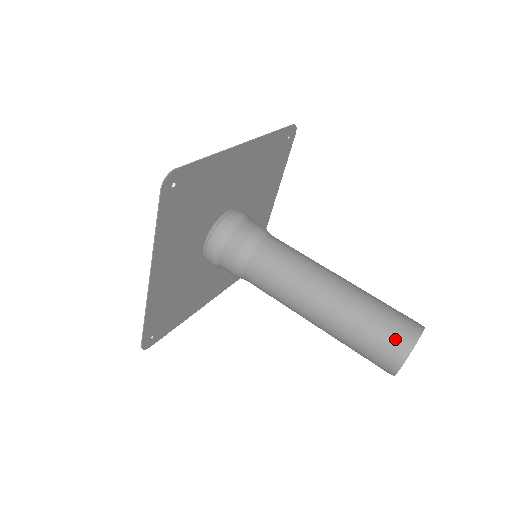
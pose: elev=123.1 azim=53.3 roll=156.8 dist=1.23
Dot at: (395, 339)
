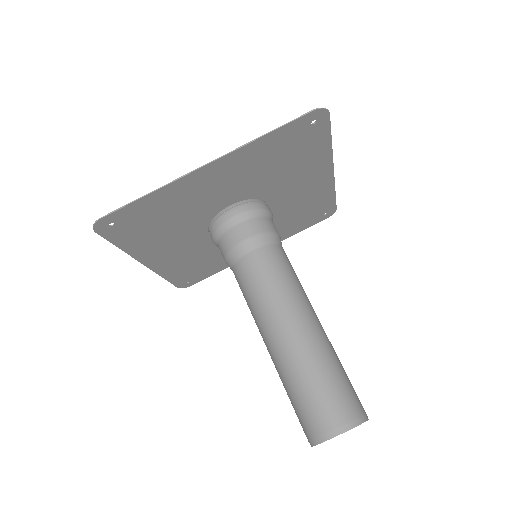
Dot at: (308, 424)
